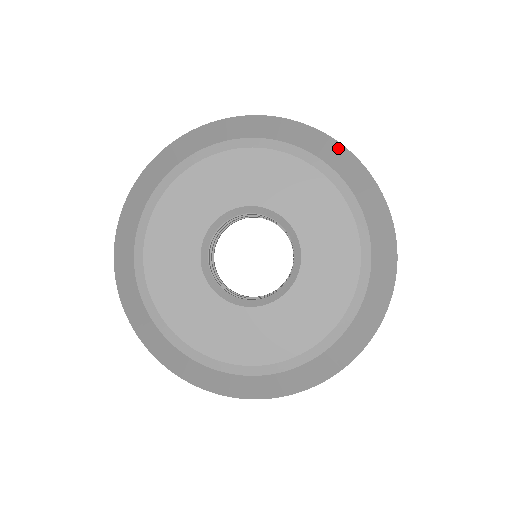
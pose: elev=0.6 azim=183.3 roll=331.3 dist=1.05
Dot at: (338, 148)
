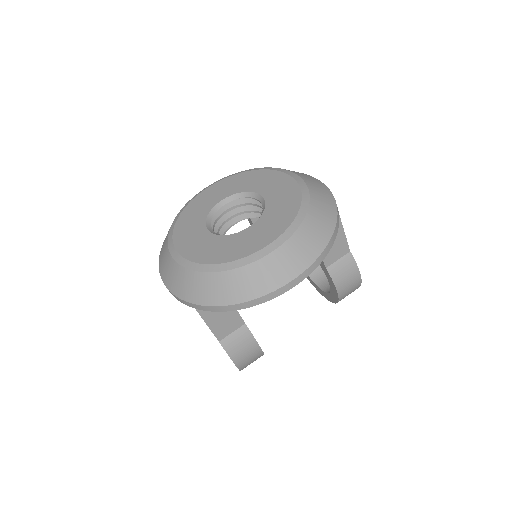
Dot at: occluded
